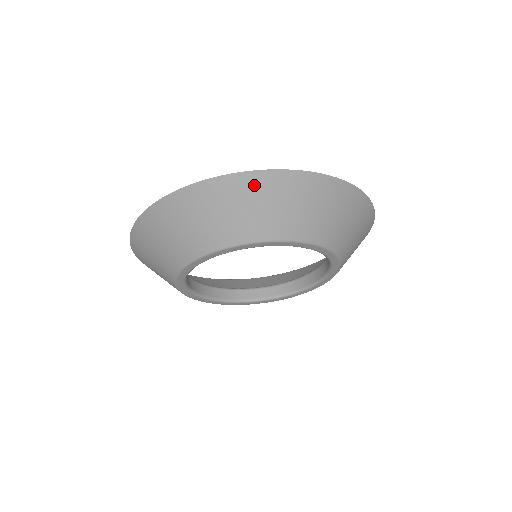
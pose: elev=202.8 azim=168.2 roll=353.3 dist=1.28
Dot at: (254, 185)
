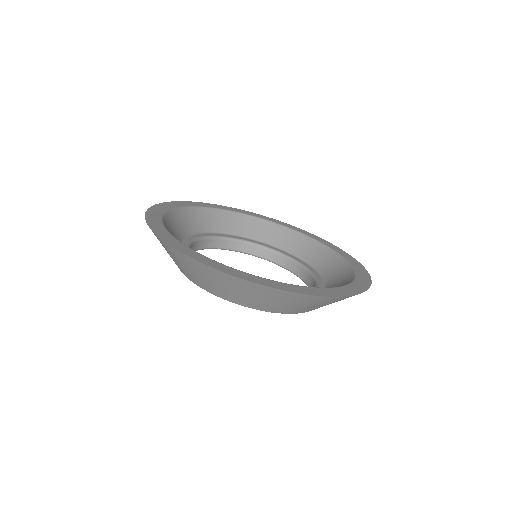
Dot at: (179, 256)
